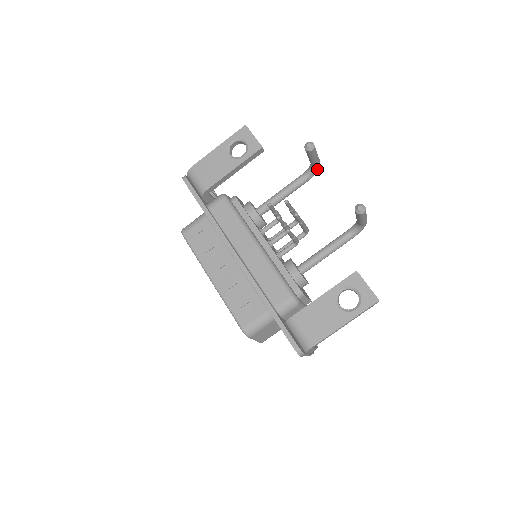
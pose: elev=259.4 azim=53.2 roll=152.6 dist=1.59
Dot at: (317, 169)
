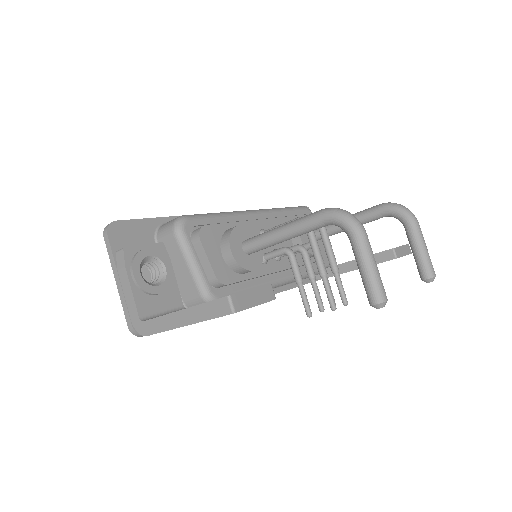
Dot at: occluded
